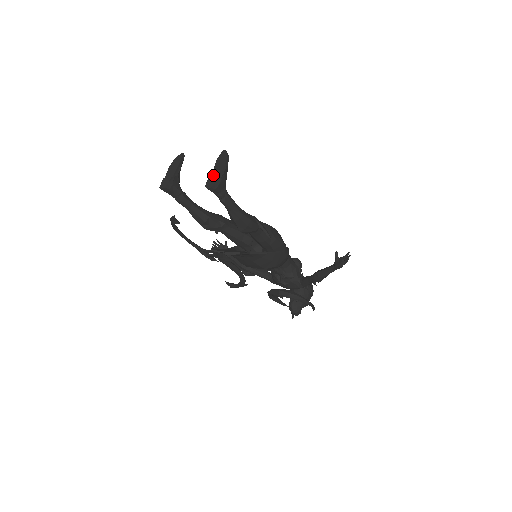
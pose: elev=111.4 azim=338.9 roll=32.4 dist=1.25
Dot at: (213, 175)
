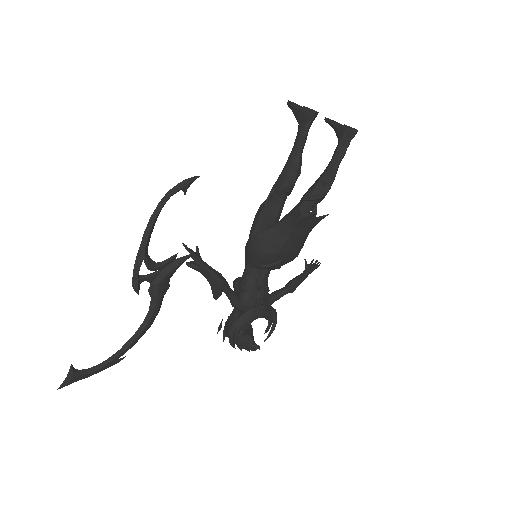
Dot at: (344, 126)
